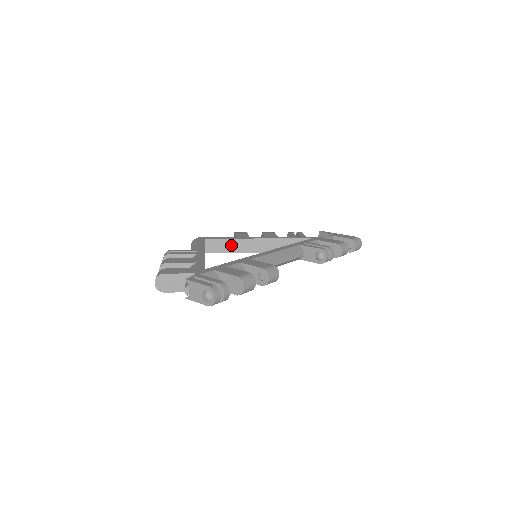
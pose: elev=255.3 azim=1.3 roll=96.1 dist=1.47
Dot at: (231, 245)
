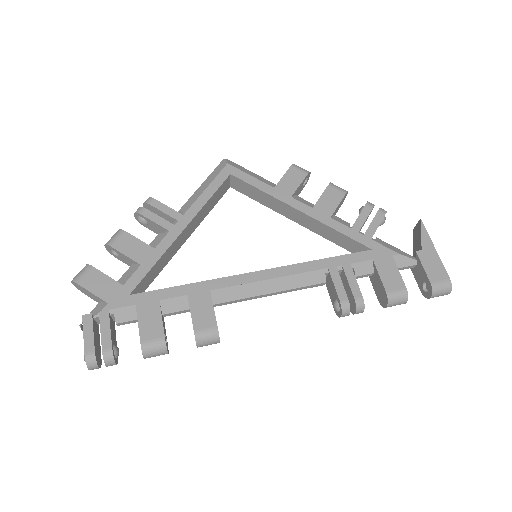
Dot at: (262, 197)
